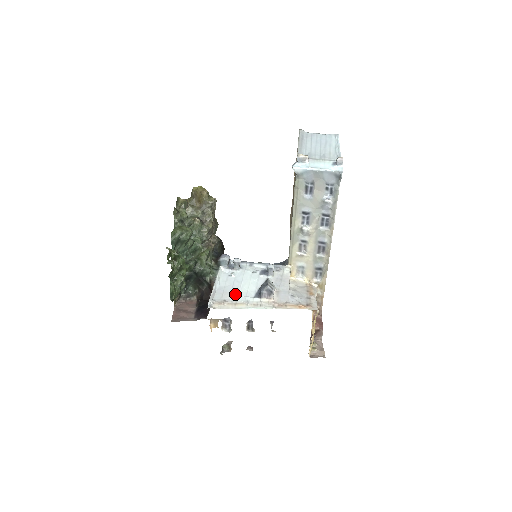
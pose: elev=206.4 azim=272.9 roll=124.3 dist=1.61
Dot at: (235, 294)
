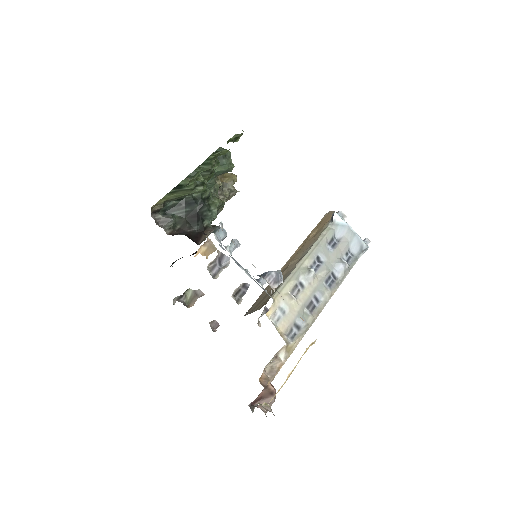
Dot at: occluded
